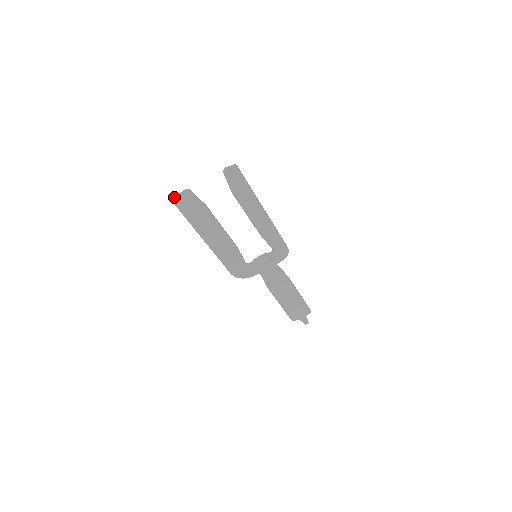
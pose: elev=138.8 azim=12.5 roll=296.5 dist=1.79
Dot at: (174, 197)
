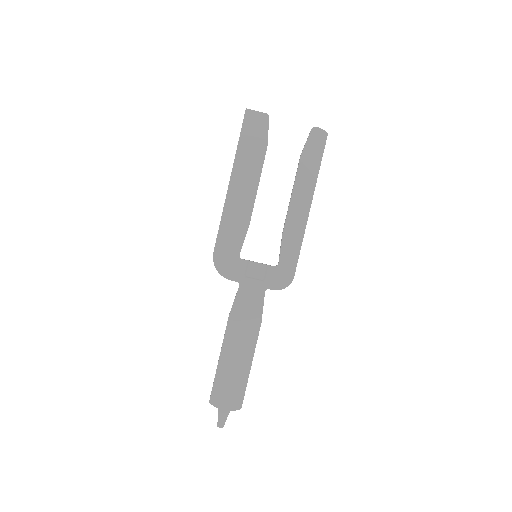
Dot at: (251, 110)
